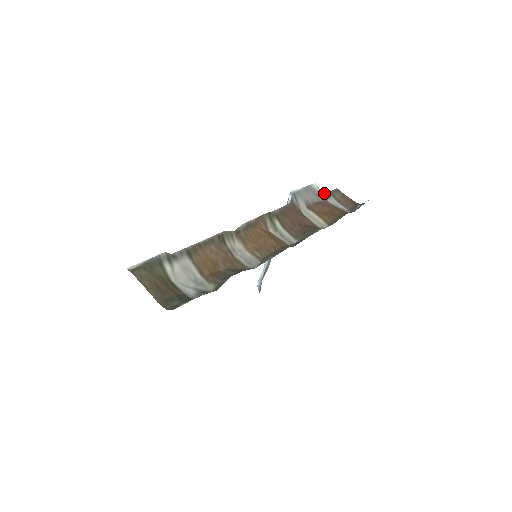
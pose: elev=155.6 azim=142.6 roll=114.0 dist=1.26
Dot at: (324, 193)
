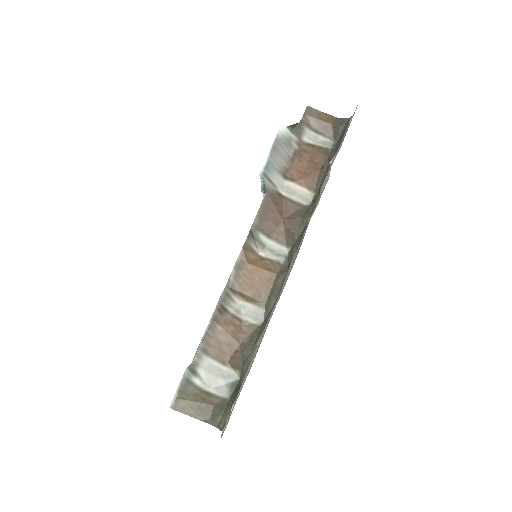
Dot at: (296, 130)
